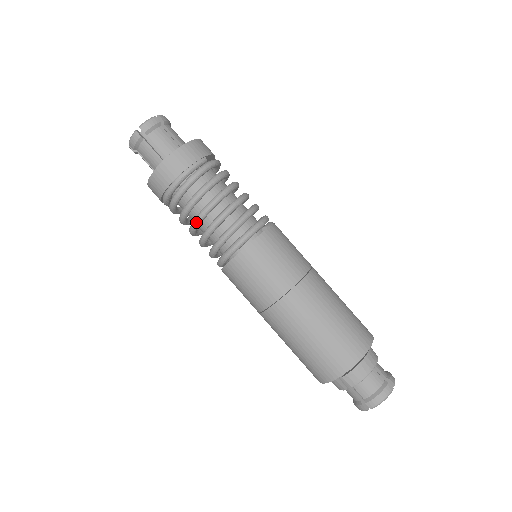
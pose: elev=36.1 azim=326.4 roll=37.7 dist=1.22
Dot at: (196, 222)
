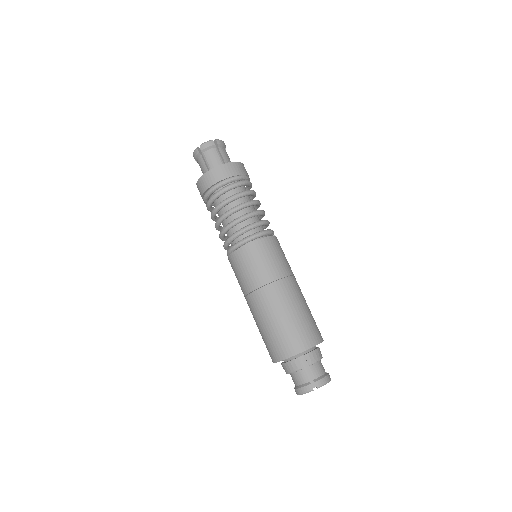
Dot at: (237, 208)
